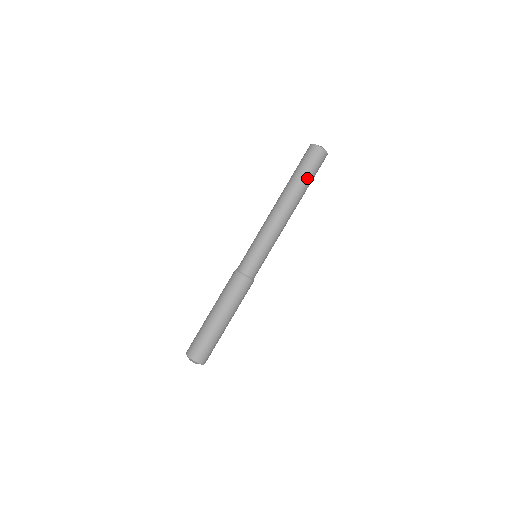
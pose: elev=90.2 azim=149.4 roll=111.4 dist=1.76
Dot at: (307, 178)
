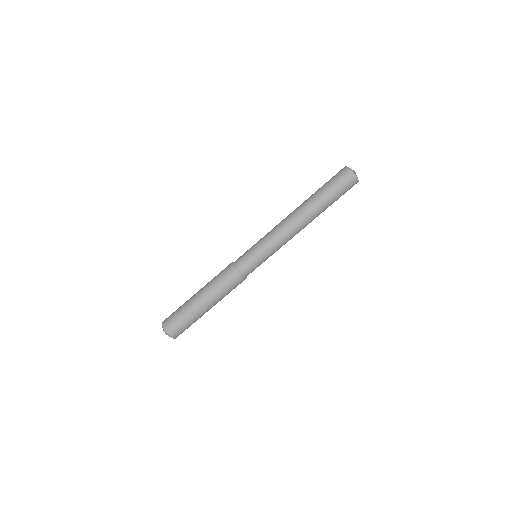
Dot at: (331, 201)
